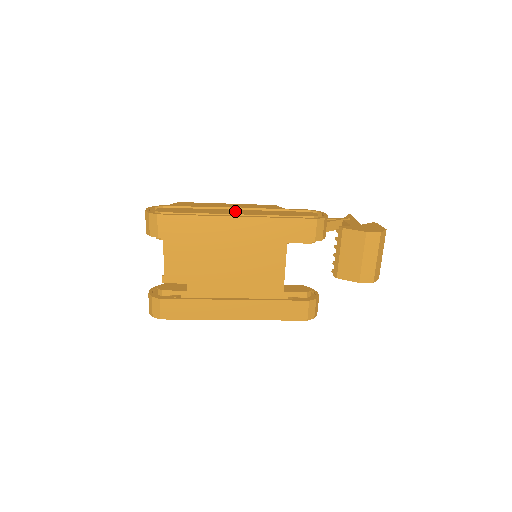
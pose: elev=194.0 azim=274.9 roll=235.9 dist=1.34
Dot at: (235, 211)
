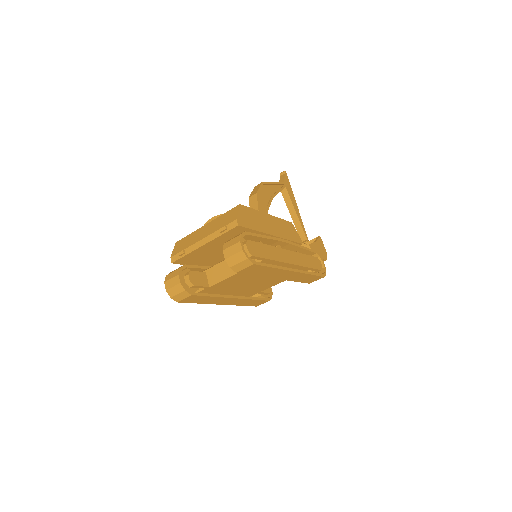
Dot at: (288, 255)
